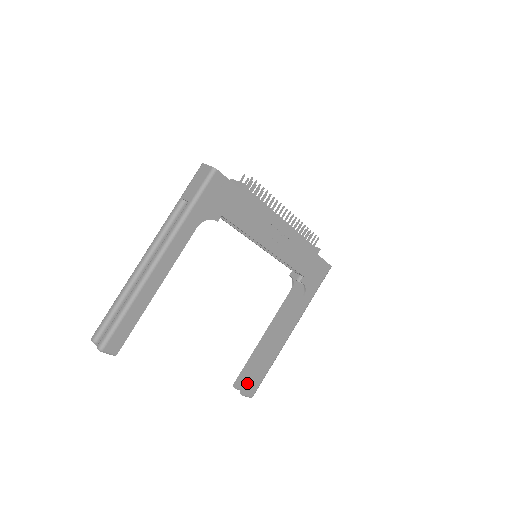
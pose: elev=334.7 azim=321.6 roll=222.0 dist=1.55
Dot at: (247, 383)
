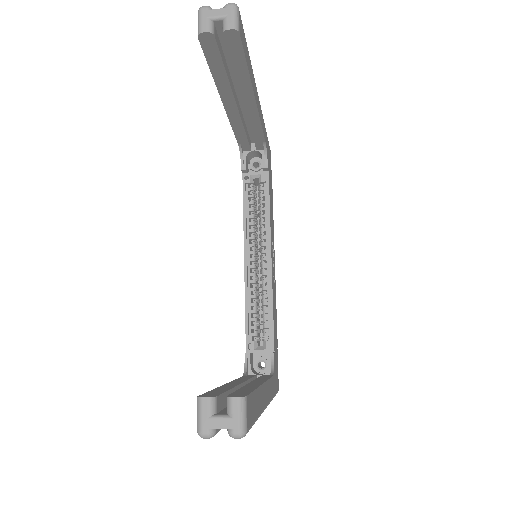
Dot at: (238, 392)
